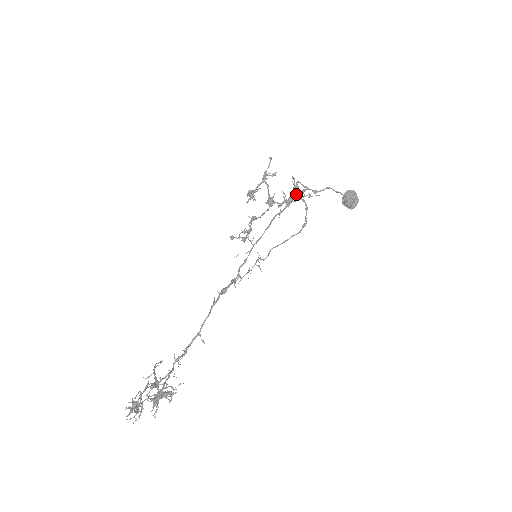
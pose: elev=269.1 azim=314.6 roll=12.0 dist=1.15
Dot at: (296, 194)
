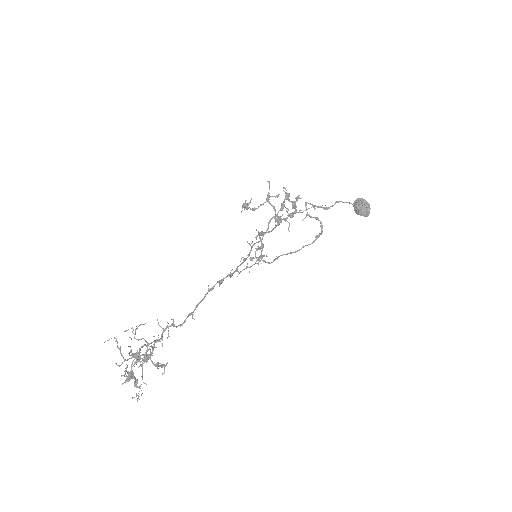
Dot at: (293, 203)
